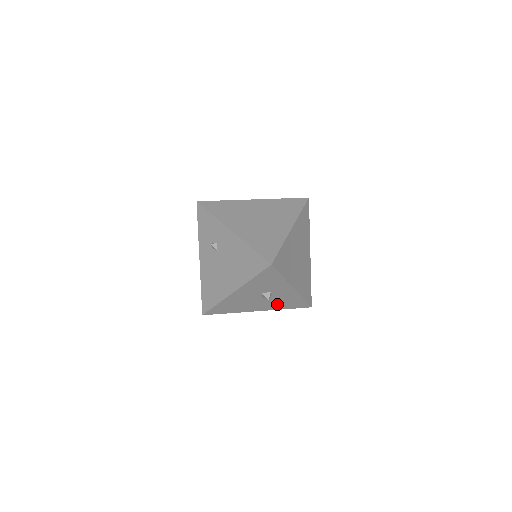
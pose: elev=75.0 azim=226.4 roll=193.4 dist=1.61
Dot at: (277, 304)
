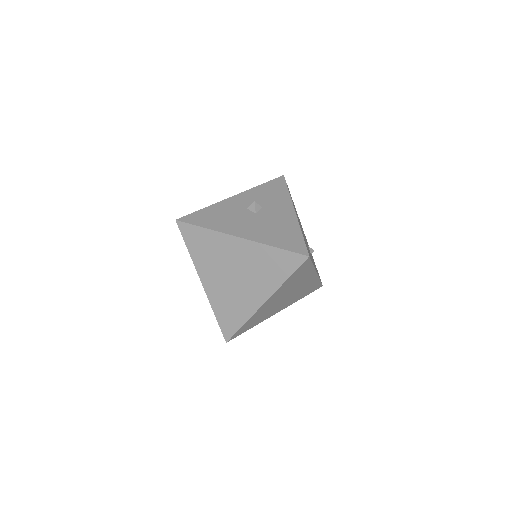
Dot at: occluded
